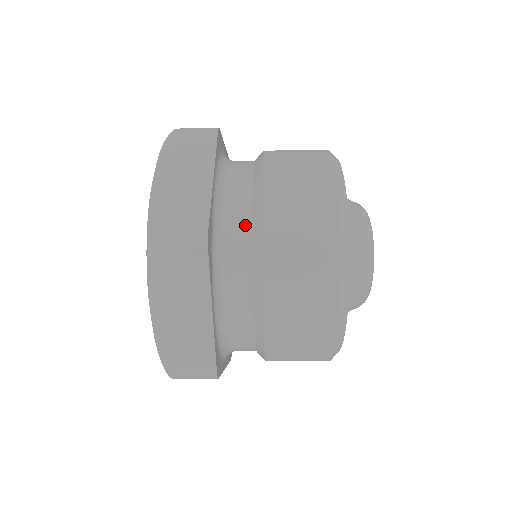
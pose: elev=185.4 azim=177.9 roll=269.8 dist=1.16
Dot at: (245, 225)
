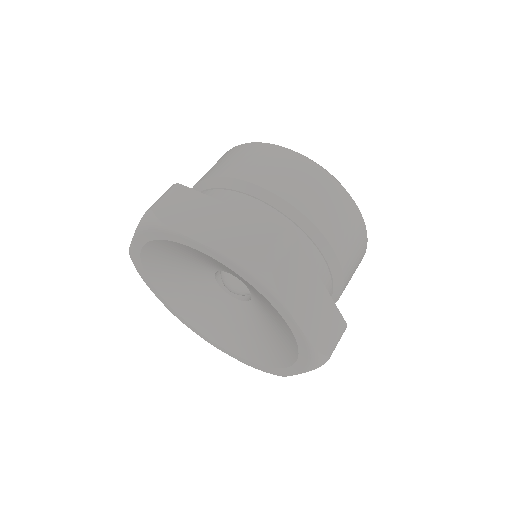
Dot at: (329, 285)
